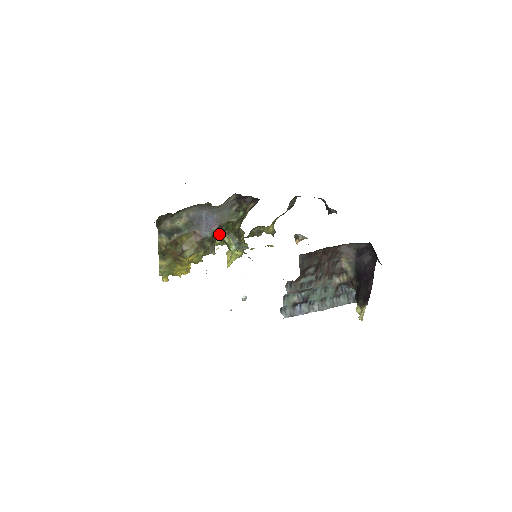
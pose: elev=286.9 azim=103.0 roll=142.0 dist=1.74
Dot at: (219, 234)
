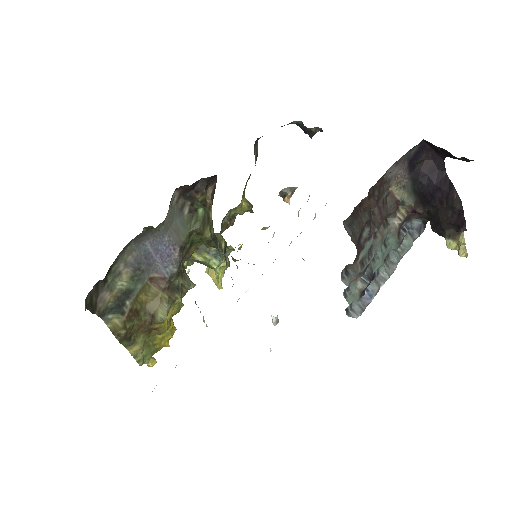
Dot at: (185, 257)
